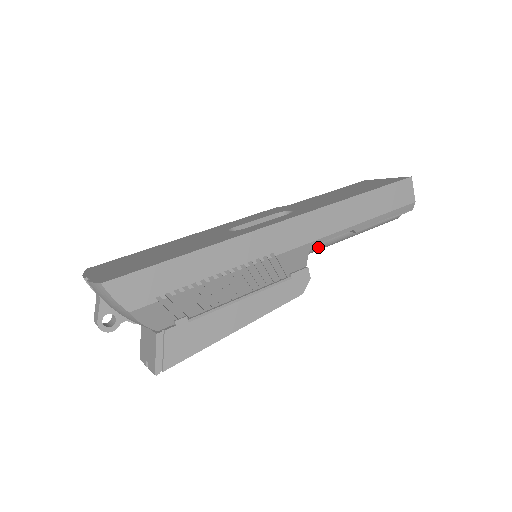
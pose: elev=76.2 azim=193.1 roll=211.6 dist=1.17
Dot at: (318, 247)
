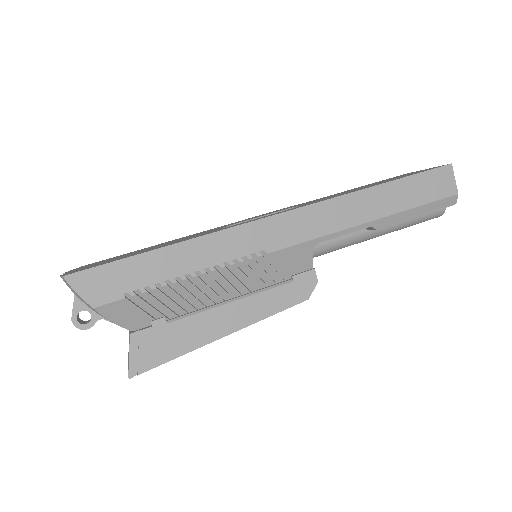
Dot at: (330, 247)
